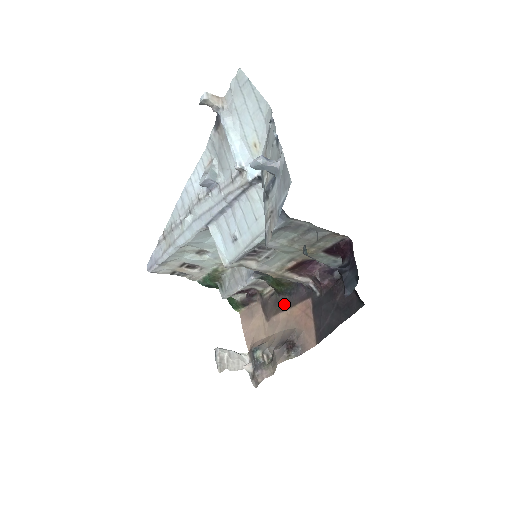
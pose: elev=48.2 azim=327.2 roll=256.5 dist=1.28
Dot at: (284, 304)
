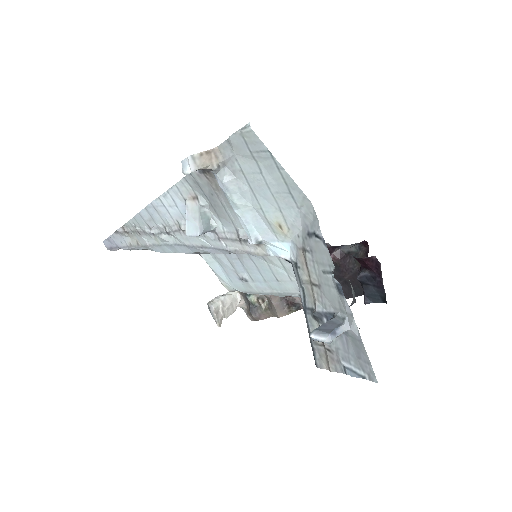
Dot at: occluded
